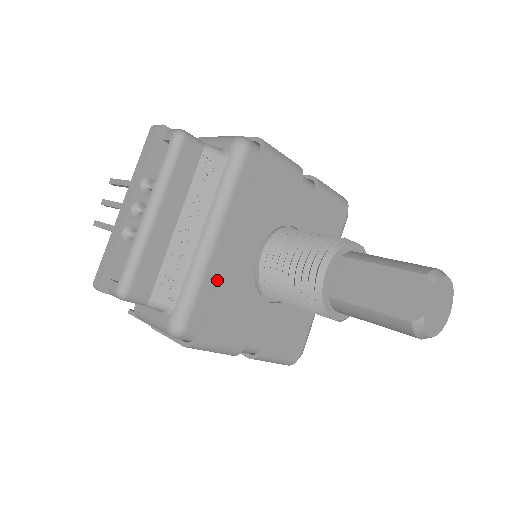
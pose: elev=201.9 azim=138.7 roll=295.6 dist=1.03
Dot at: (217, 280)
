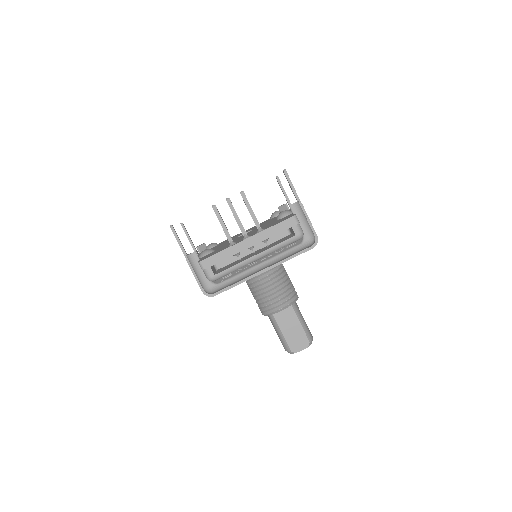
Dot at: (243, 281)
